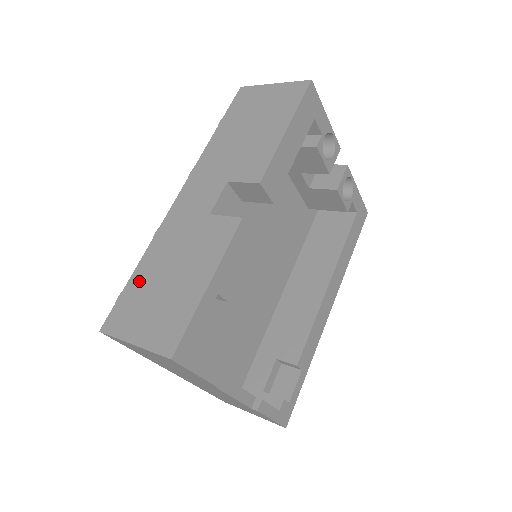
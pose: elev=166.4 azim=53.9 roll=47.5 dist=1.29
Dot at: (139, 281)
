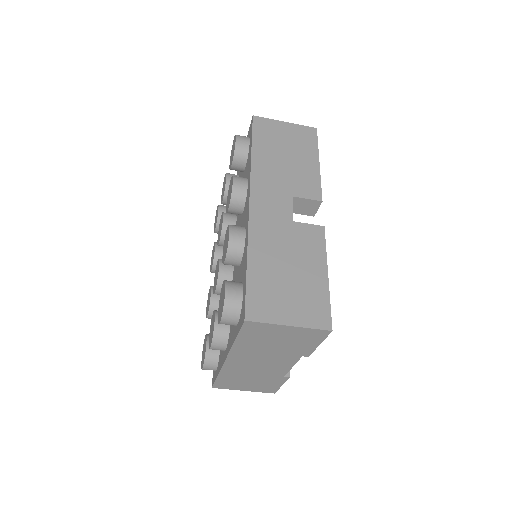
Dot at: (259, 275)
